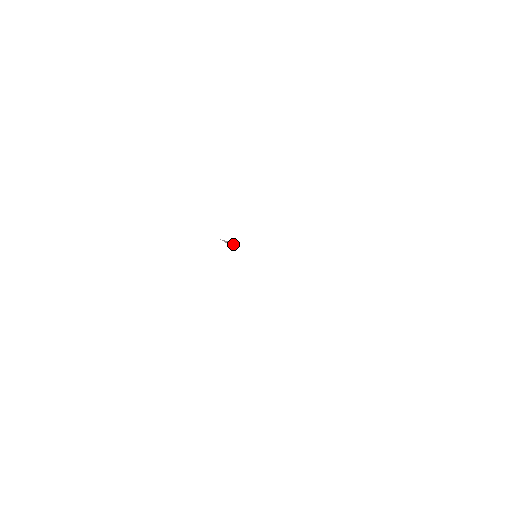
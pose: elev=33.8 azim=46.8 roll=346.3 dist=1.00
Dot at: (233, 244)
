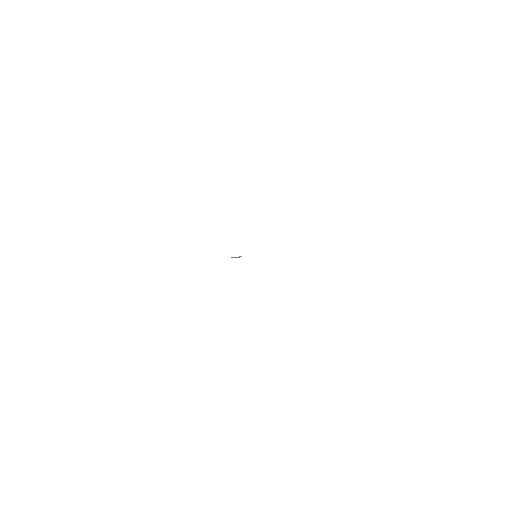
Dot at: (239, 257)
